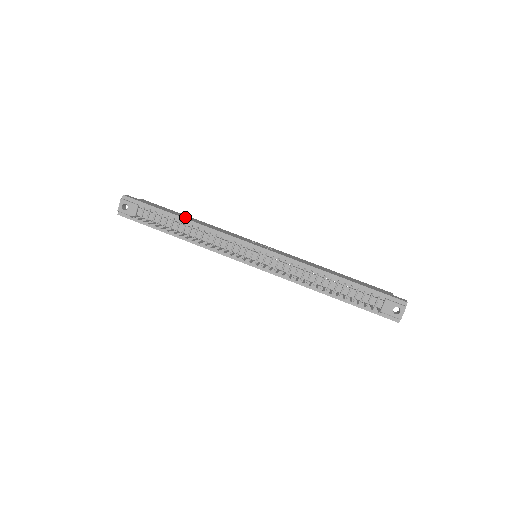
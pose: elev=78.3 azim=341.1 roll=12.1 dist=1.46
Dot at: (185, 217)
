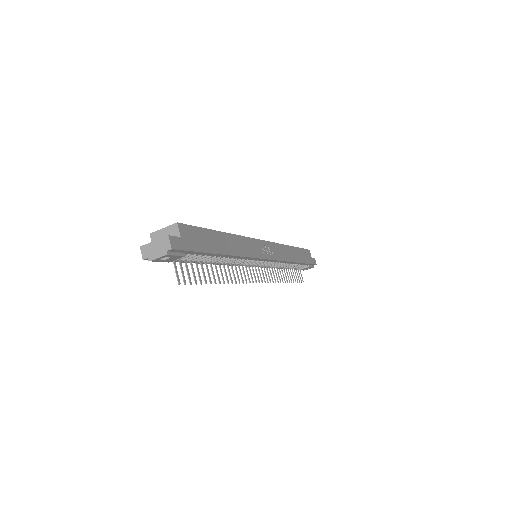
Dot at: (225, 248)
